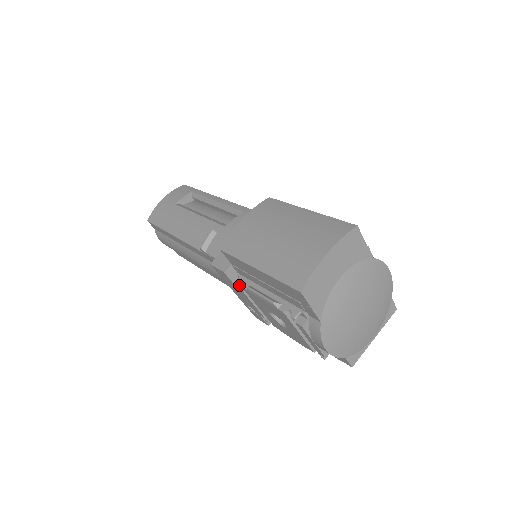
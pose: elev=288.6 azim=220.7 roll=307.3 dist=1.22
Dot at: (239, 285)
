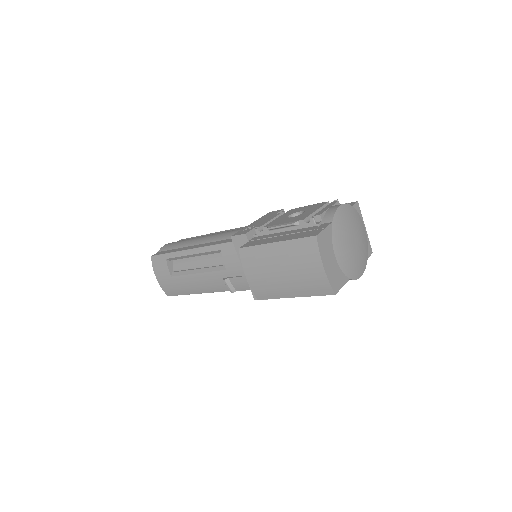
Dot at: occluded
